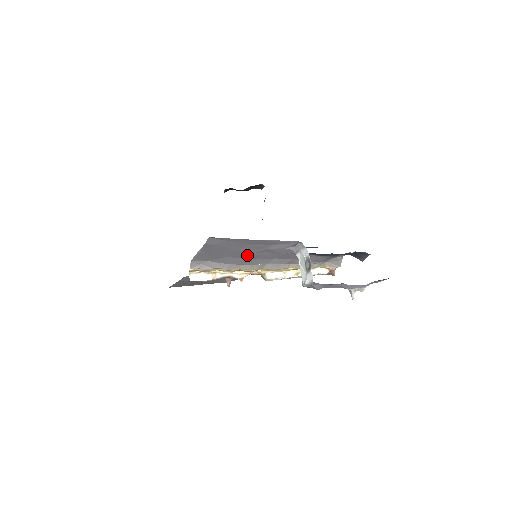
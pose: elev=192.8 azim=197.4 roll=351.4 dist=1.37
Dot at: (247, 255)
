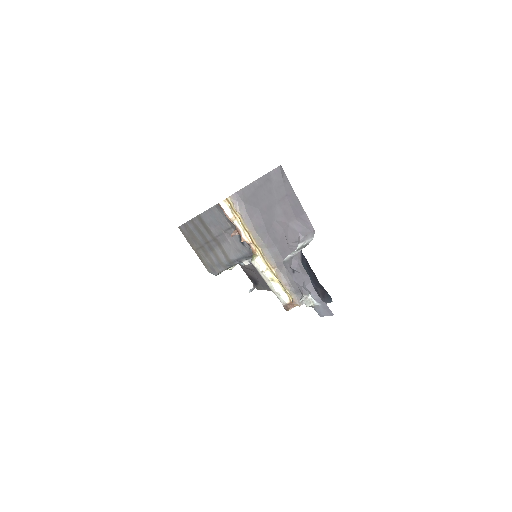
Dot at: (271, 220)
